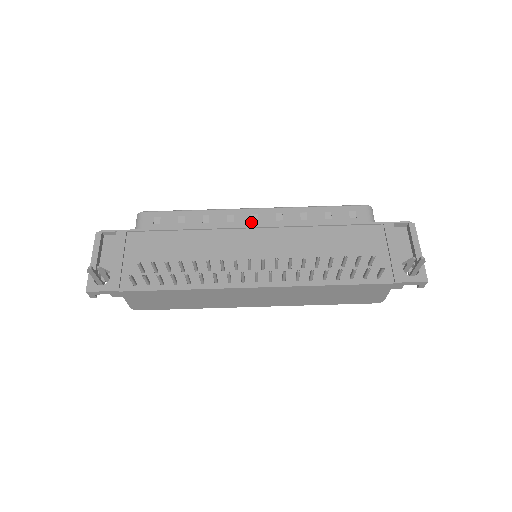
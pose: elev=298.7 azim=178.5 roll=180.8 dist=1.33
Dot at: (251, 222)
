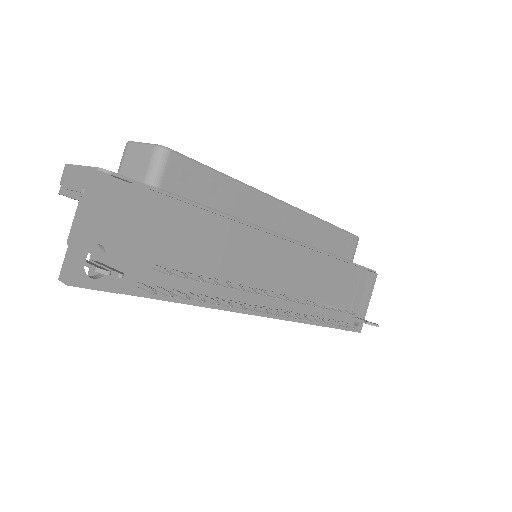
Dot at: (278, 222)
